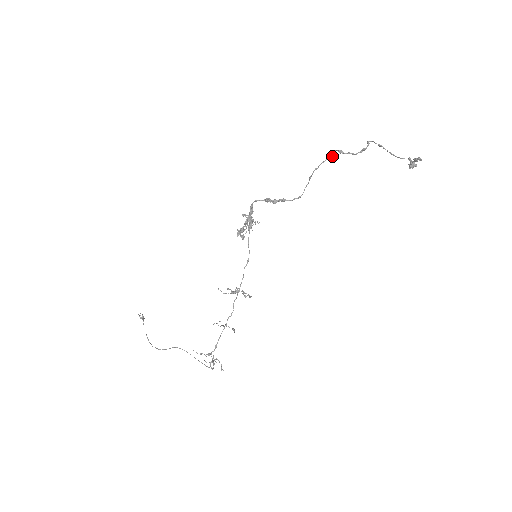
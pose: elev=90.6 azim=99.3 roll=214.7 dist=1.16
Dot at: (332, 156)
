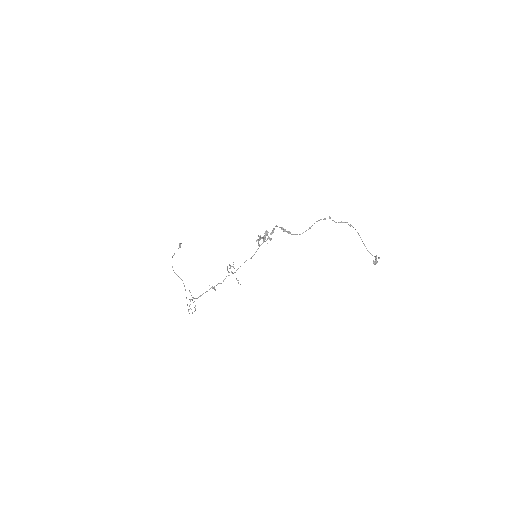
Dot at: (325, 218)
